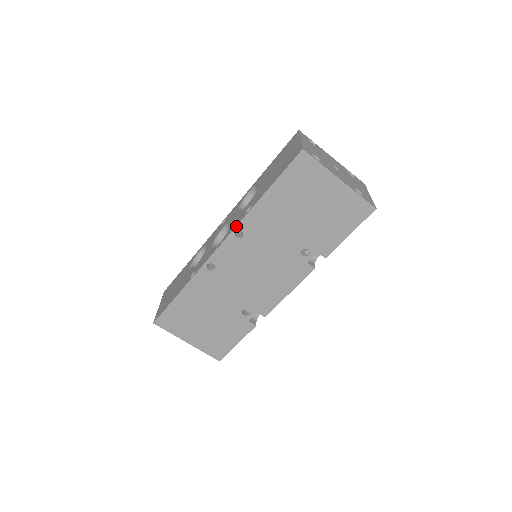
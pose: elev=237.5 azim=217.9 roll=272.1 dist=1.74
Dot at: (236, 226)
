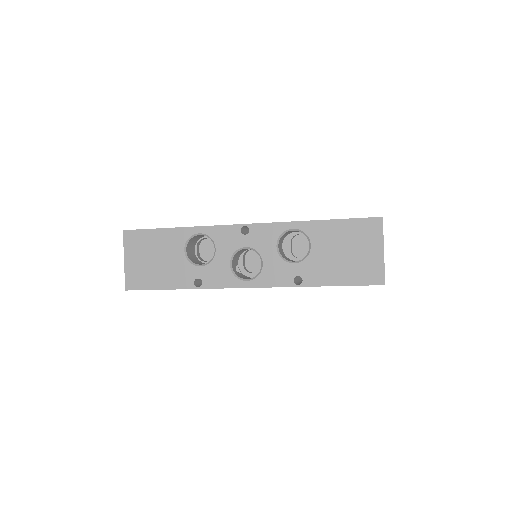
Dot at: occluded
